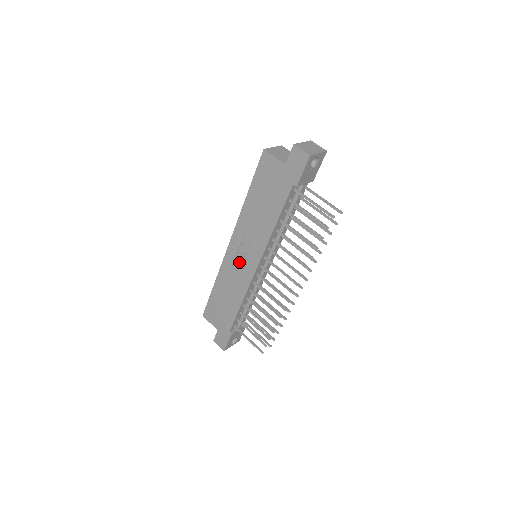
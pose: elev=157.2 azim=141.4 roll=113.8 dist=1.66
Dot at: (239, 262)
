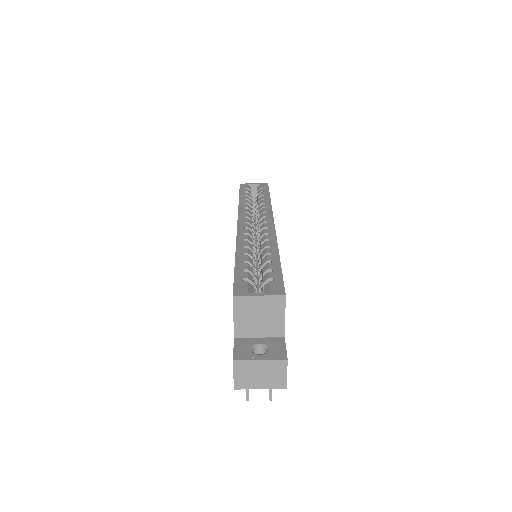
Dot at: occluded
